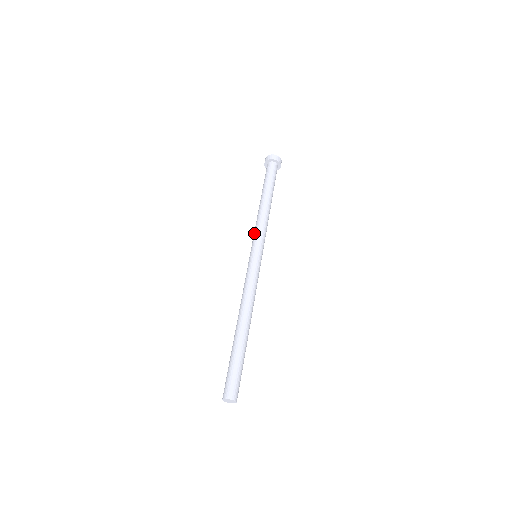
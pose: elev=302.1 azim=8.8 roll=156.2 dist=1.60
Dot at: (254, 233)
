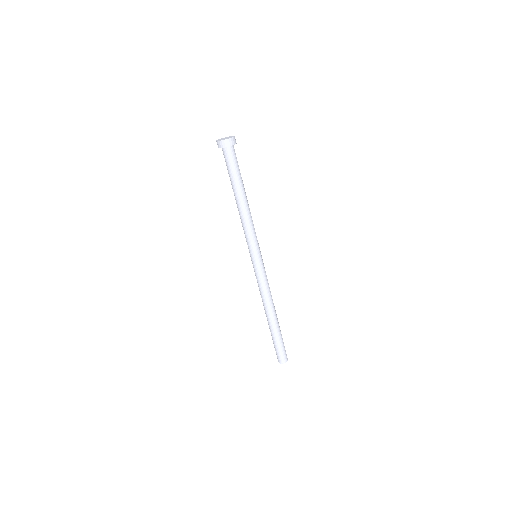
Dot at: (249, 238)
